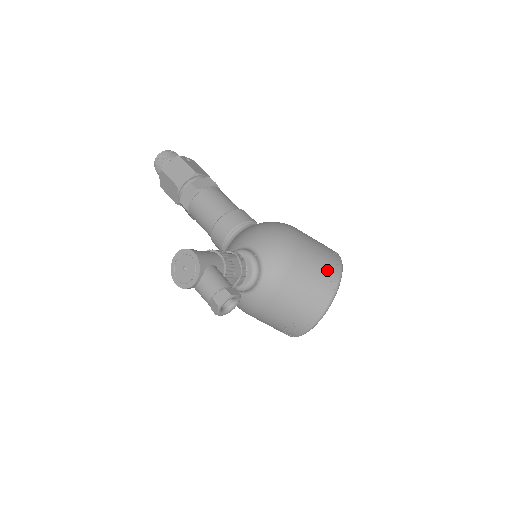
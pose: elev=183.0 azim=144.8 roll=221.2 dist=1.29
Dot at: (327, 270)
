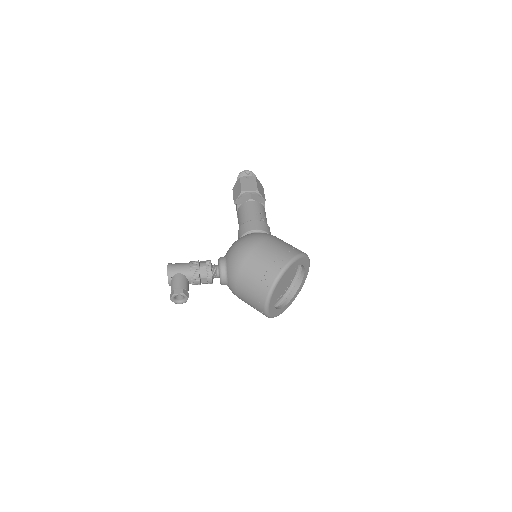
Dot at: (265, 274)
